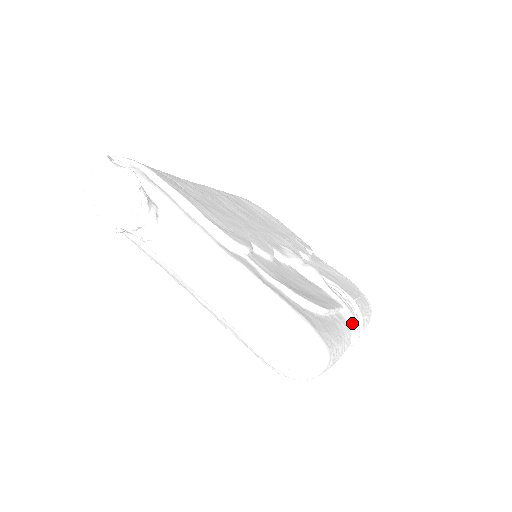
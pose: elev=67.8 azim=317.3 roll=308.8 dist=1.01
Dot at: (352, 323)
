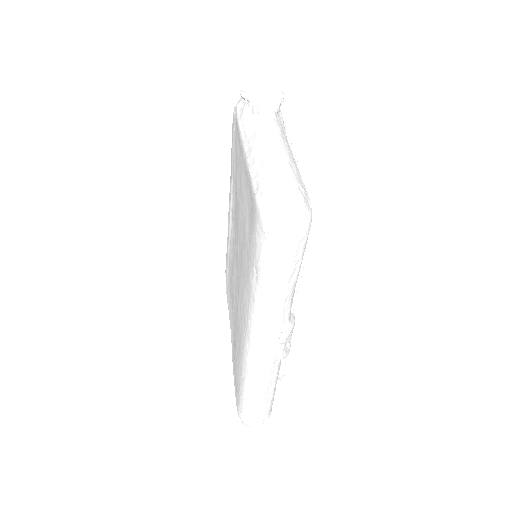
Dot at: (292, 321)
